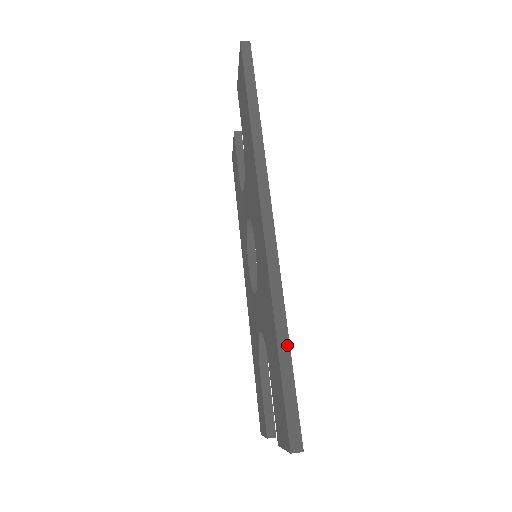
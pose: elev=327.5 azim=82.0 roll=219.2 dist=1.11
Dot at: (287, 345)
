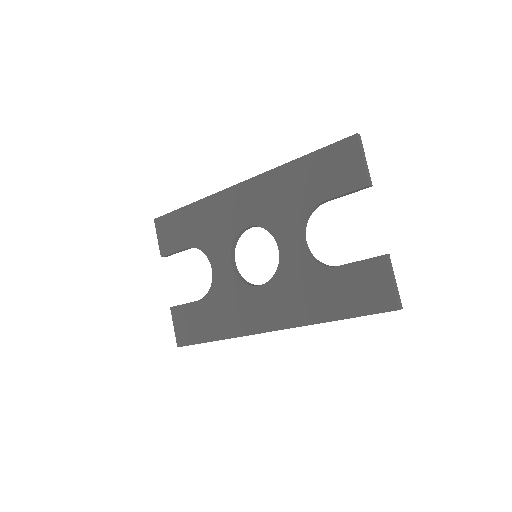
Dot at: occluded
